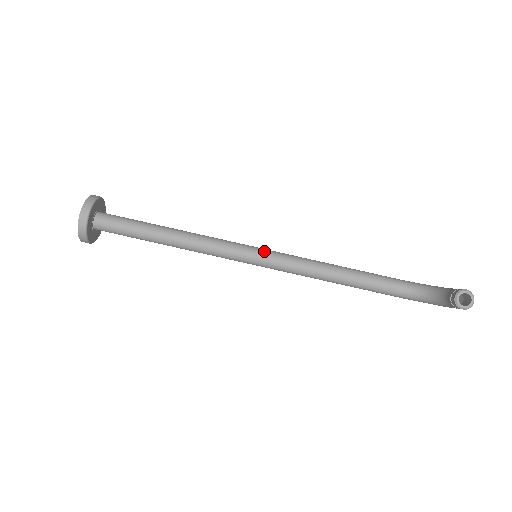
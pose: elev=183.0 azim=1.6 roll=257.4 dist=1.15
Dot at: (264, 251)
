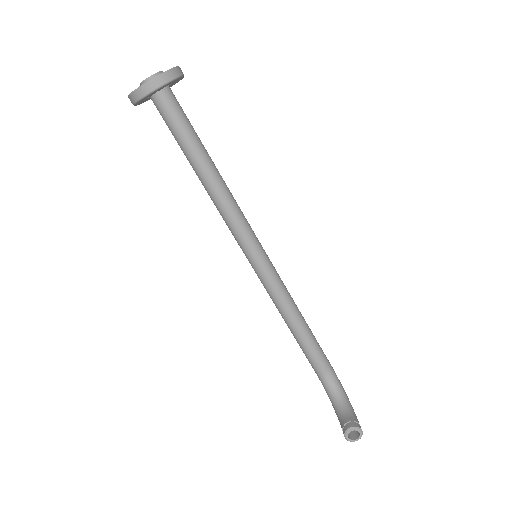
Dot at: (266, 259)
